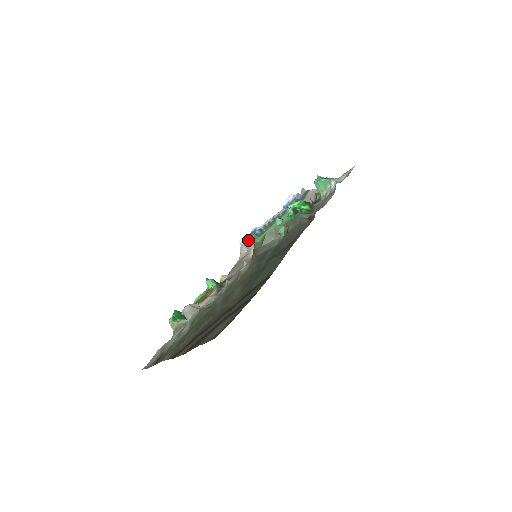
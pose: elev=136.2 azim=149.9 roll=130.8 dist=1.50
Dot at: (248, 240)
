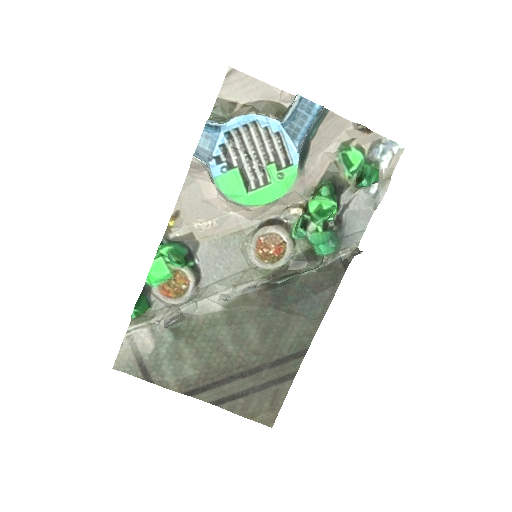
Dot at: (211, 159)
